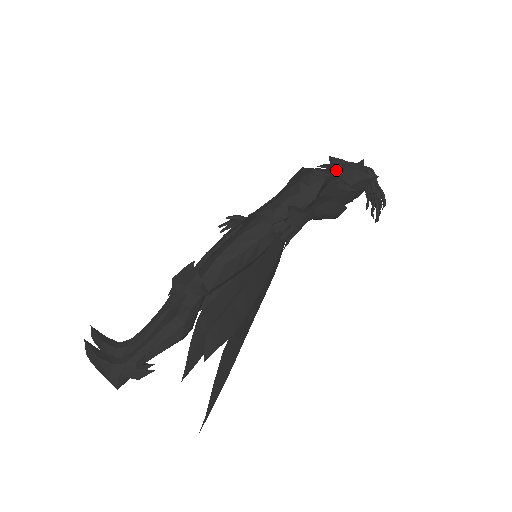
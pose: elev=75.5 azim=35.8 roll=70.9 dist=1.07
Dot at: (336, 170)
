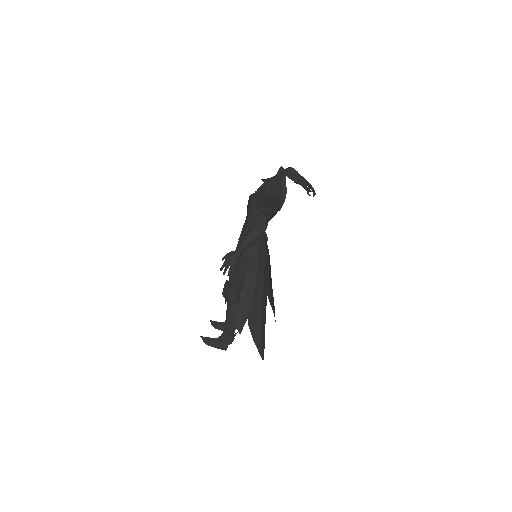
Dot at: (257, 199)
